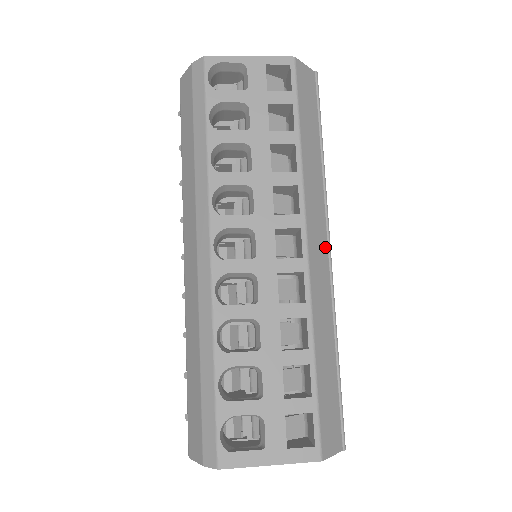
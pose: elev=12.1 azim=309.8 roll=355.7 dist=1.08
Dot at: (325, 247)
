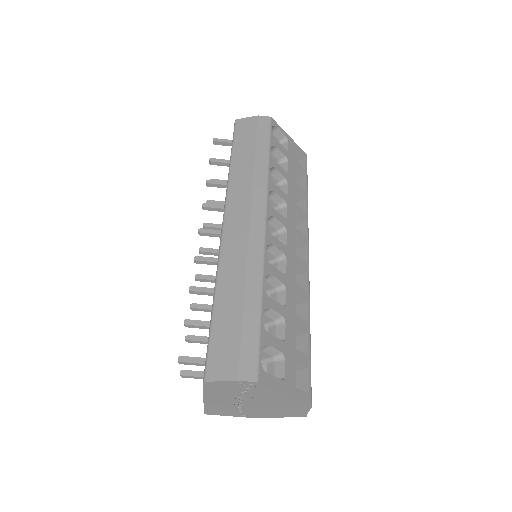
Dot at: occluded
